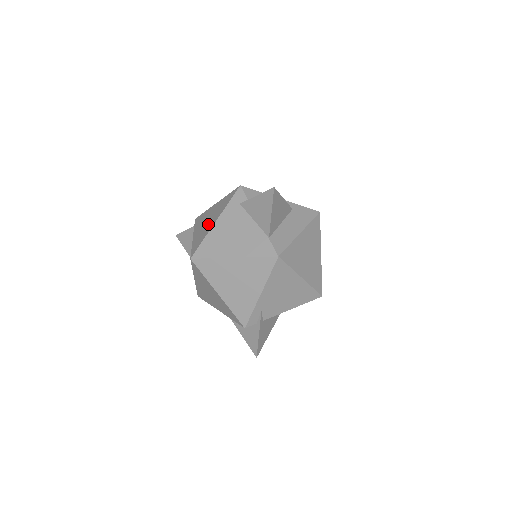
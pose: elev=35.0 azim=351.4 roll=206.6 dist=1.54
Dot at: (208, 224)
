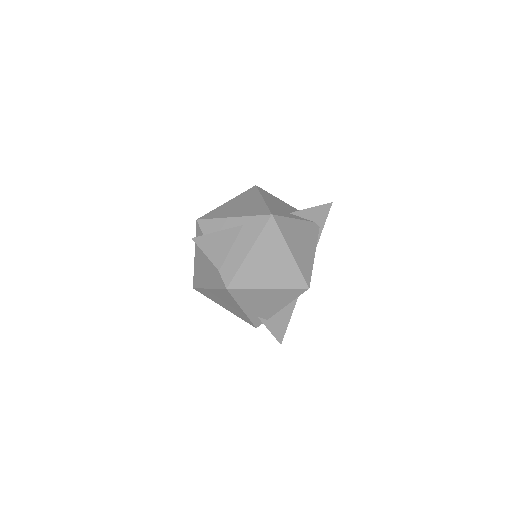
Dot at: occluded
